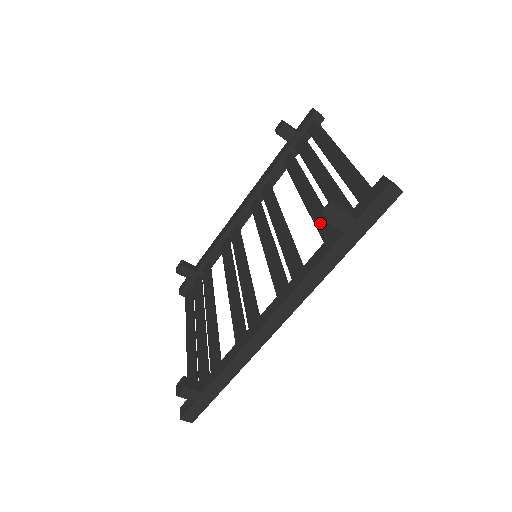
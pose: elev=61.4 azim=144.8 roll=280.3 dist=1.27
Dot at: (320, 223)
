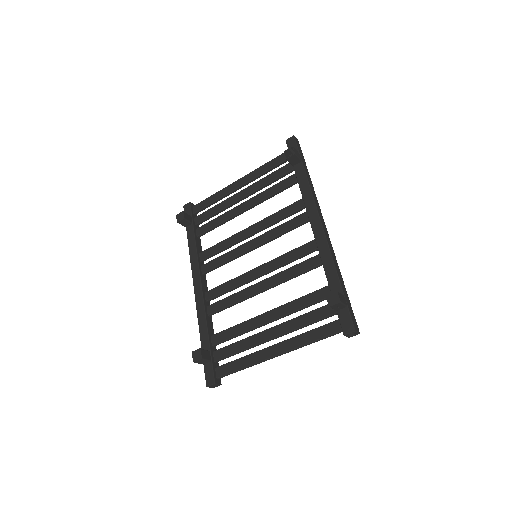
Dot at: (278, 188)
